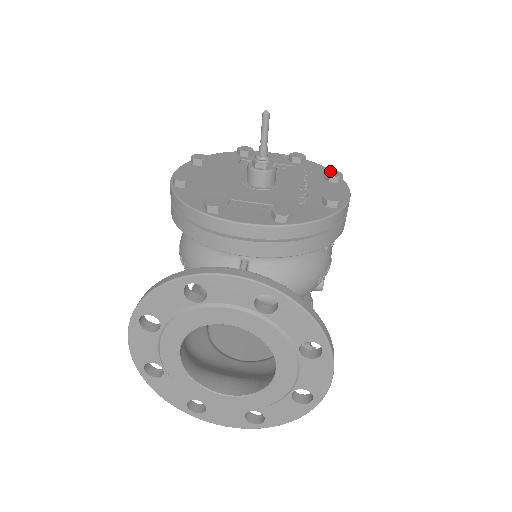
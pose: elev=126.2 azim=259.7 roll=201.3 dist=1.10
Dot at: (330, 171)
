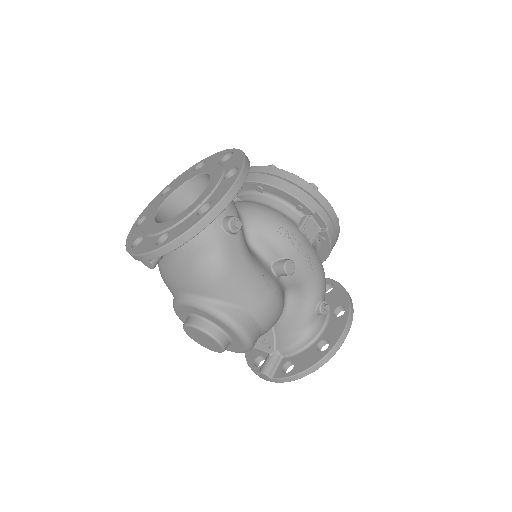
Dot at: occluded
